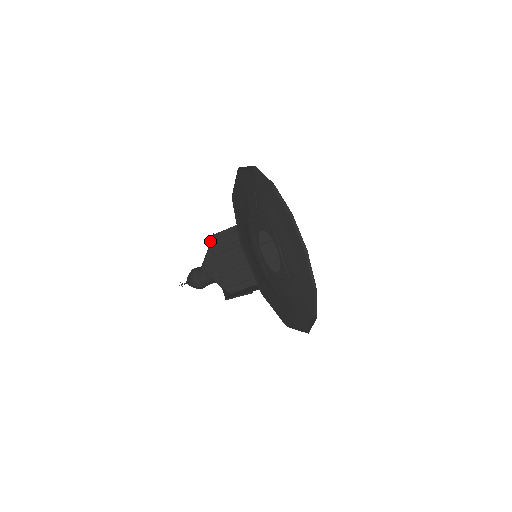
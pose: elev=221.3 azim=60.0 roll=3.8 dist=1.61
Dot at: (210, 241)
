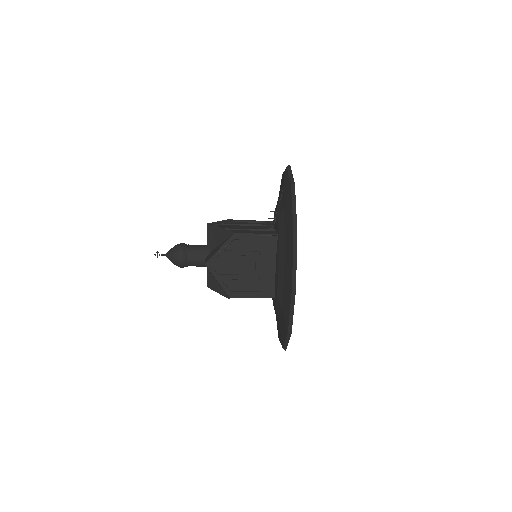
Dot at: (214, 227)
